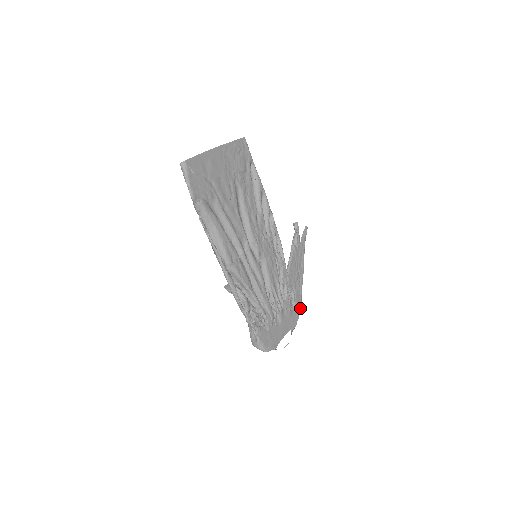
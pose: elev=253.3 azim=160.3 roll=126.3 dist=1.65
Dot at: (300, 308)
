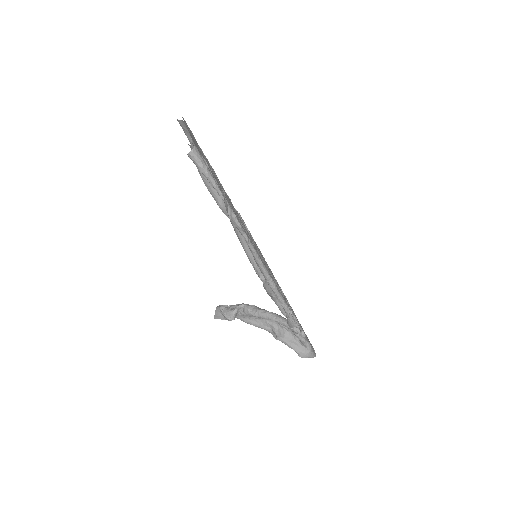
Dot at: occluded
